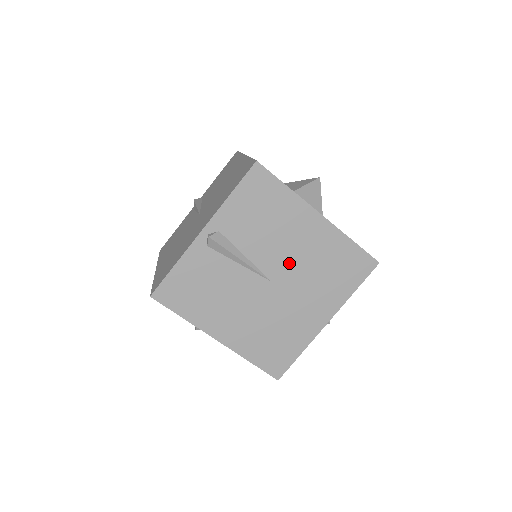
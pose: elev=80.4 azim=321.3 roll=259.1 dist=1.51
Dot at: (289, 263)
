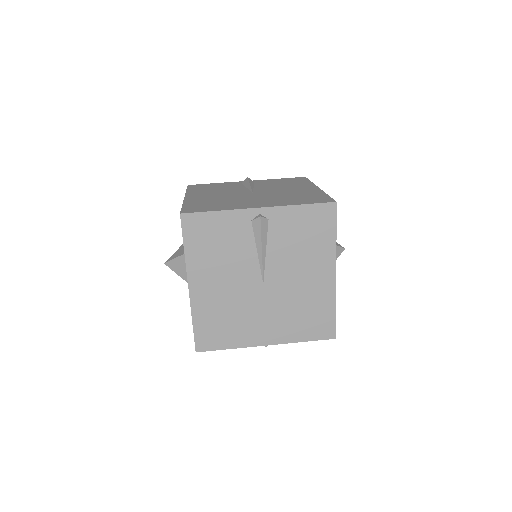
Dot at: (274, 192)
